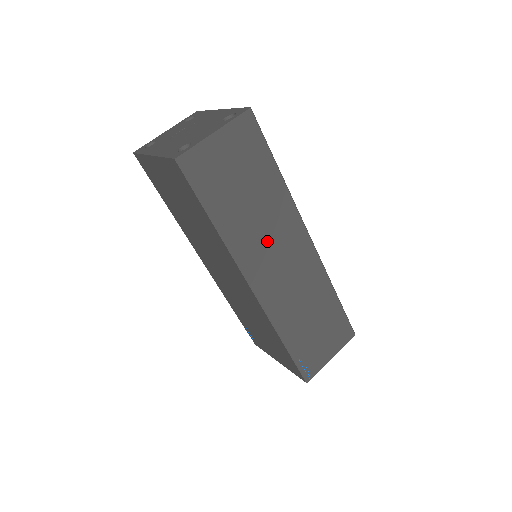
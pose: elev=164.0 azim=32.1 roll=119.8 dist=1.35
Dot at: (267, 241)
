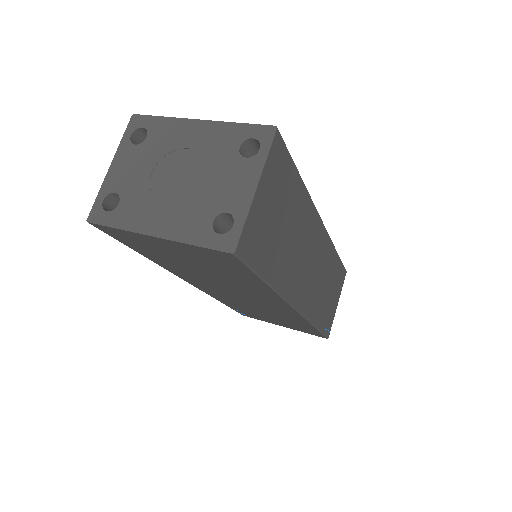
Dot at: (301, 258)
